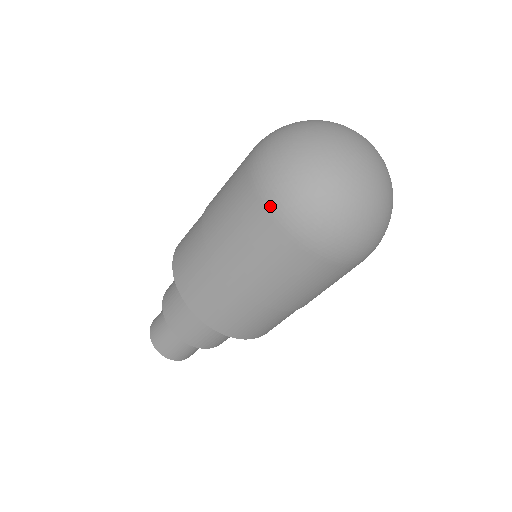
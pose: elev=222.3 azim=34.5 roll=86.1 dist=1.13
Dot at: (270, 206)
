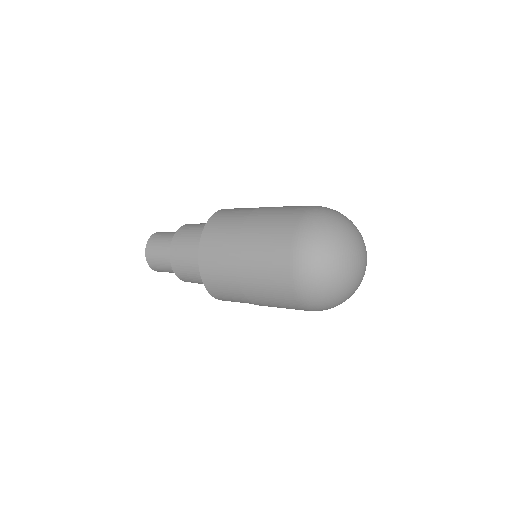
Dot at: (295, 256)
